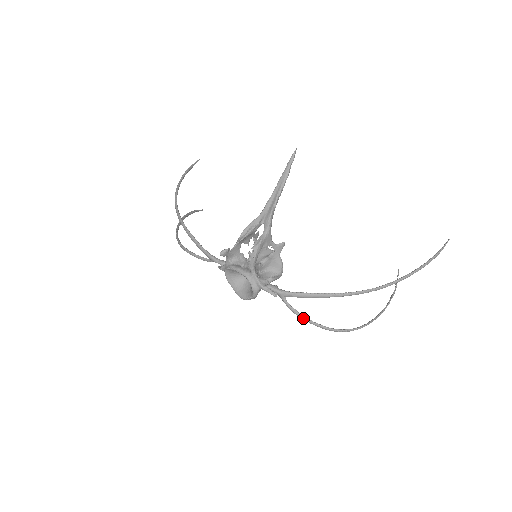
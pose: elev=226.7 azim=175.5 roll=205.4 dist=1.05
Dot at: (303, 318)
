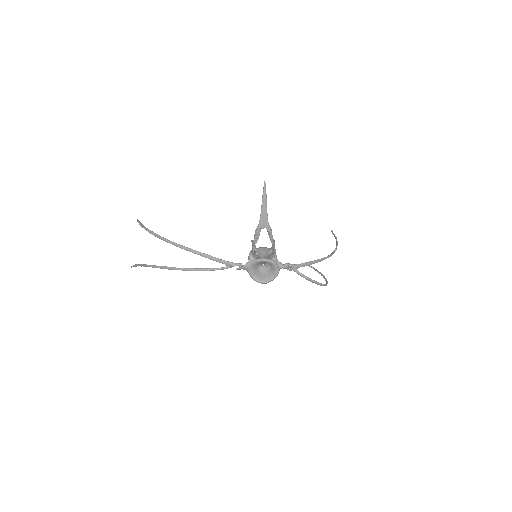
Dot at: (310, 279)
